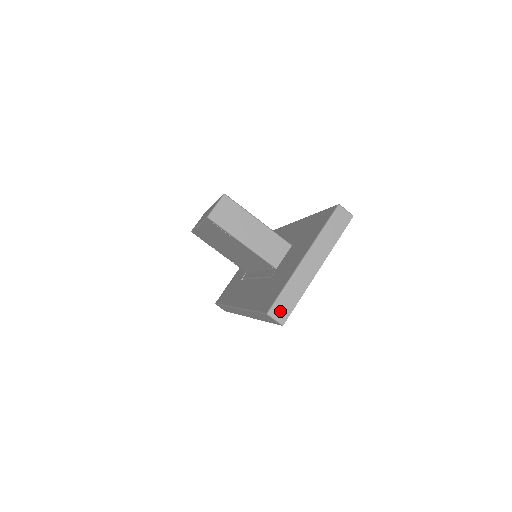
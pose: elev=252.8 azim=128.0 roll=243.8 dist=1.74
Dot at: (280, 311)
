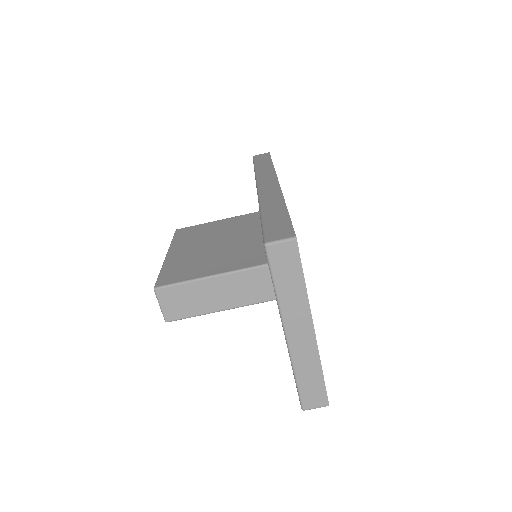
Dot at: (313, 399)
